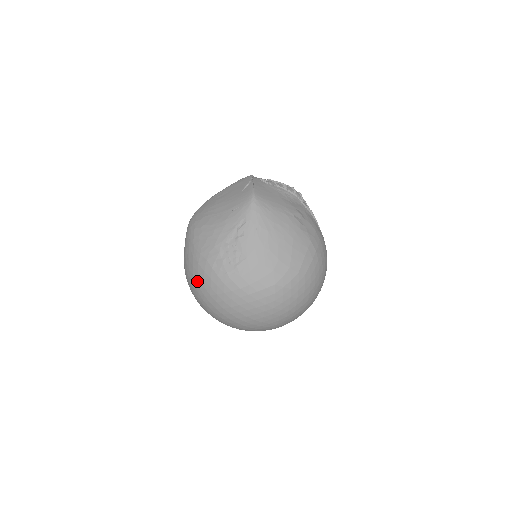
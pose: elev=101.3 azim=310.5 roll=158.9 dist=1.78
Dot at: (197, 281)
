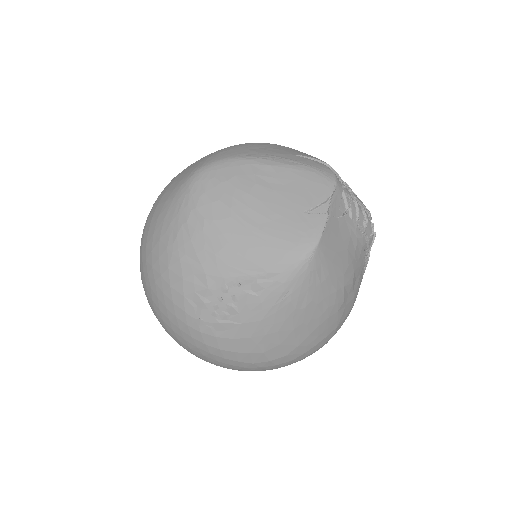
Dot at: (153, 279)
